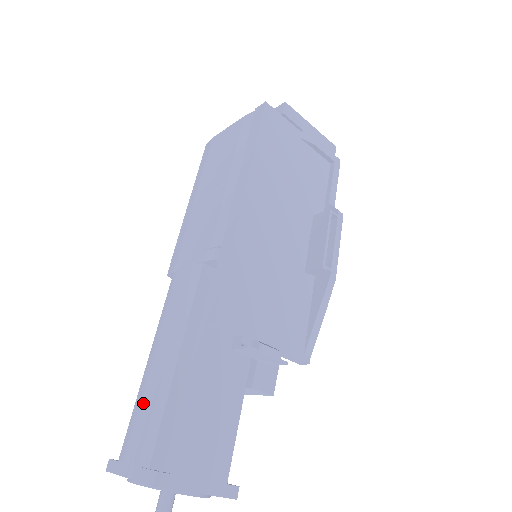
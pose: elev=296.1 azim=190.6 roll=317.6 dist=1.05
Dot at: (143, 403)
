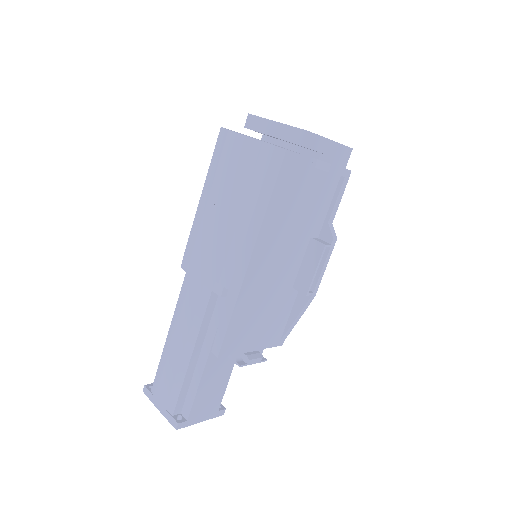
Dot at: (166, 369)
